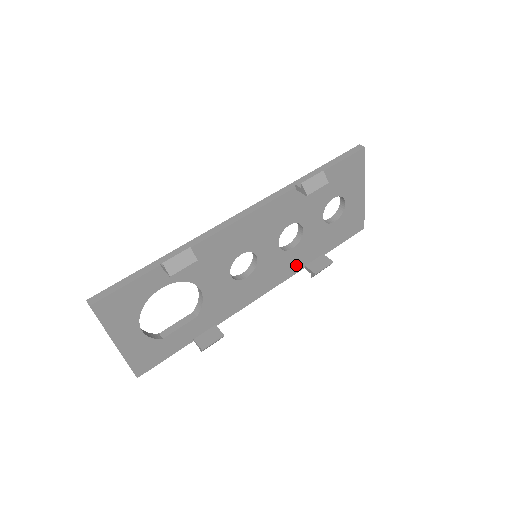
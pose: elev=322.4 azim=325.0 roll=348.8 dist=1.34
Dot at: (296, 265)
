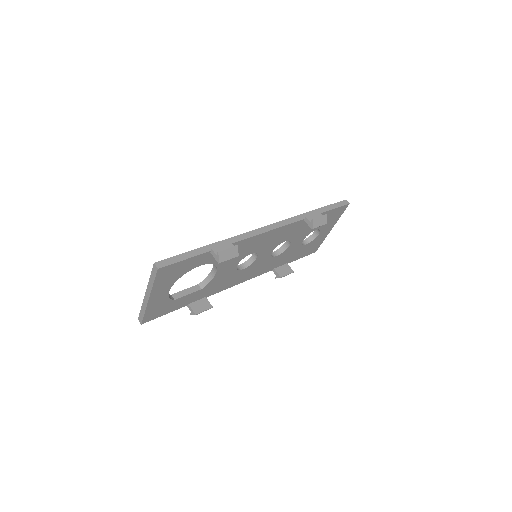
Dot at: (270, 267)
